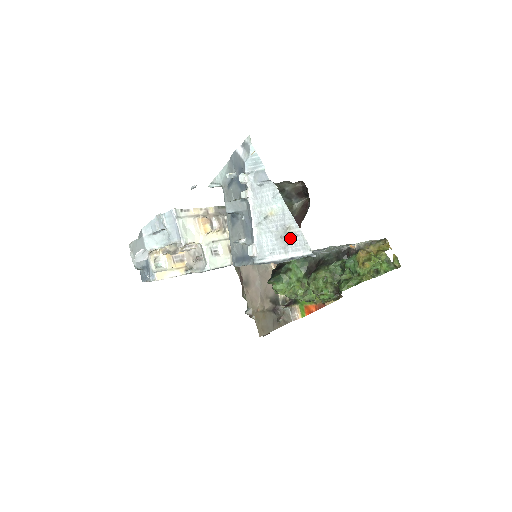
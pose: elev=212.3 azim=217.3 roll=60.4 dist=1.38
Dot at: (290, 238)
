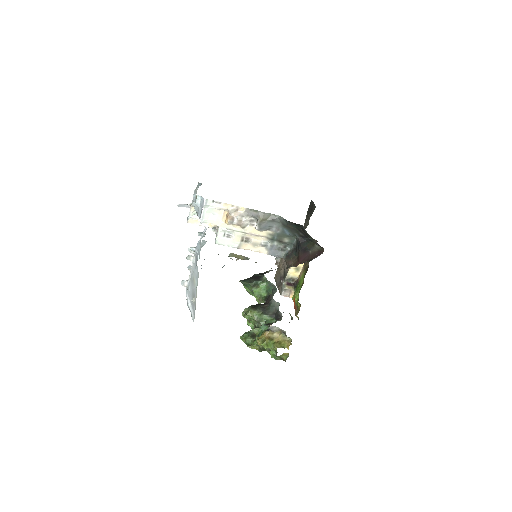
Dot at: (193, 303)
